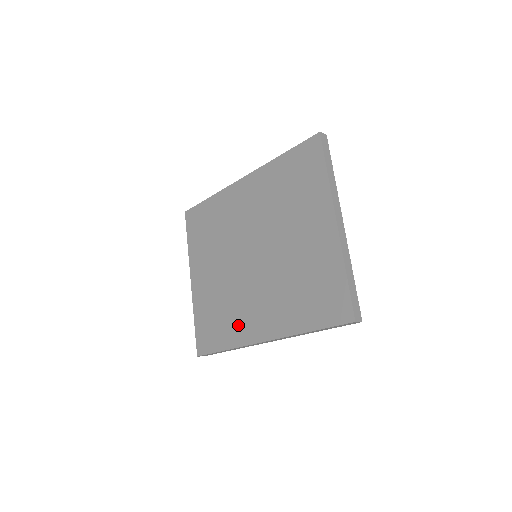
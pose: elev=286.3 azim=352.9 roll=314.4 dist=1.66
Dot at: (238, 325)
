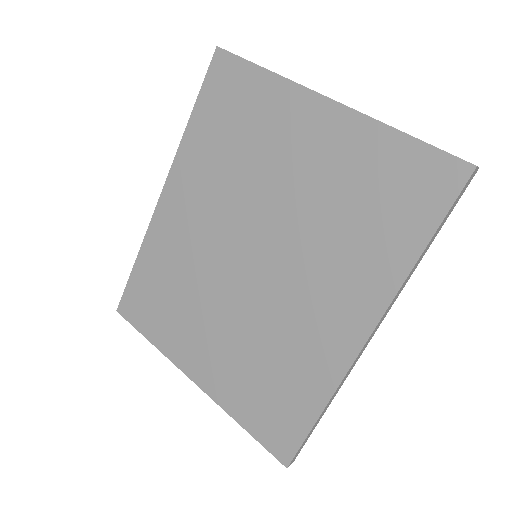
Dot at: (310, 359)
